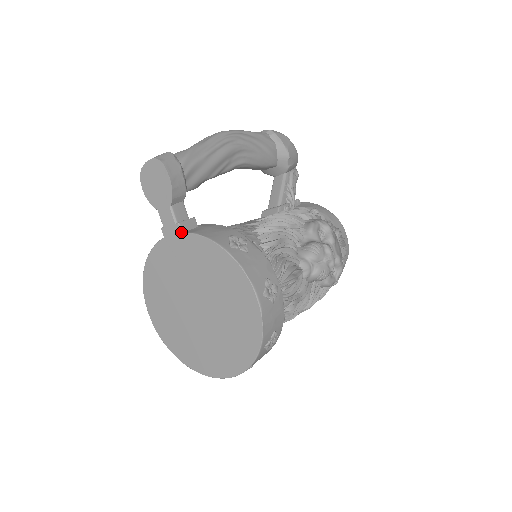
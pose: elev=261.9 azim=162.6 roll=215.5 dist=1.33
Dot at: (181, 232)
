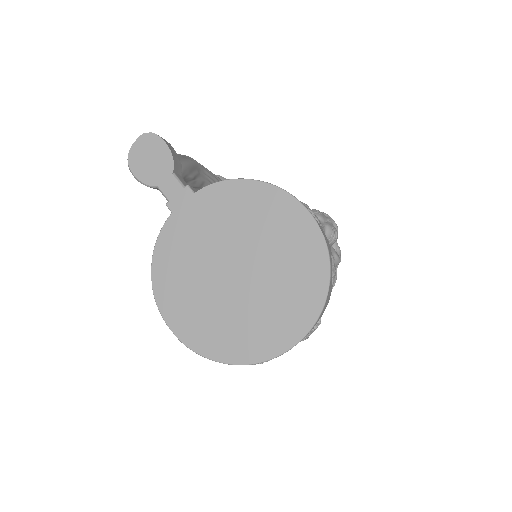
Dot at: (193, 192)
